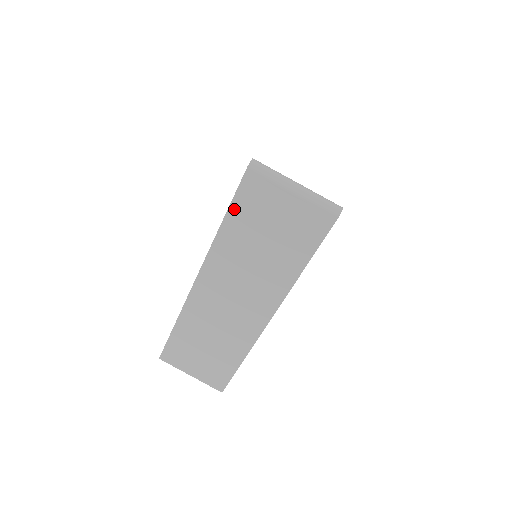
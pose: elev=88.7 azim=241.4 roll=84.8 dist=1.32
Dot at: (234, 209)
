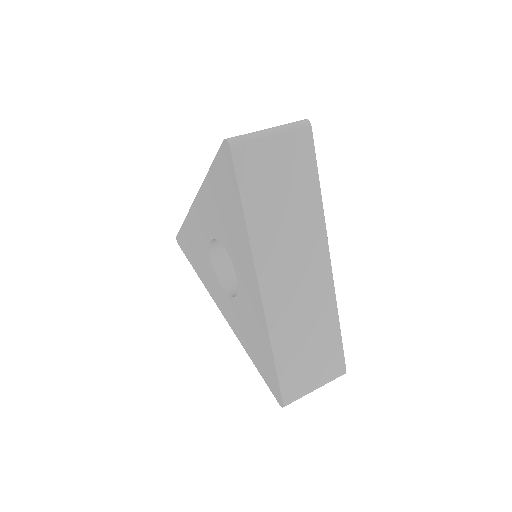
Dot at: (244, 191)
